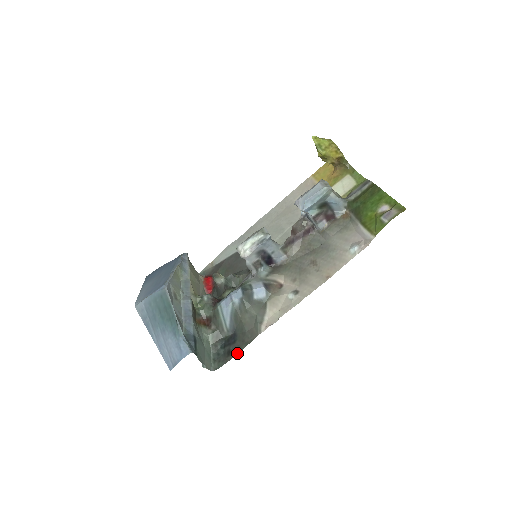
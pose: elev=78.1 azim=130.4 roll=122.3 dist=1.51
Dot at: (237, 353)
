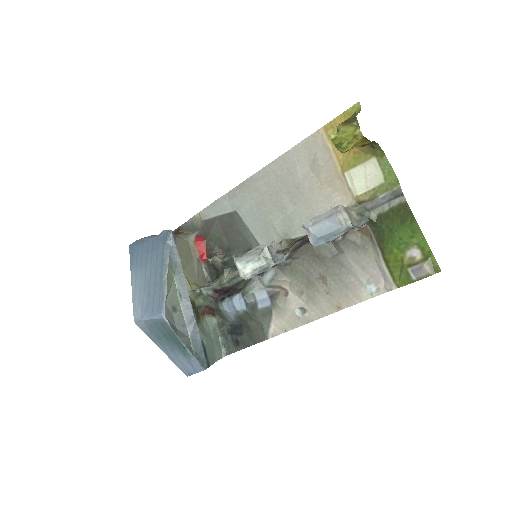
Dot at: (245, 347)
